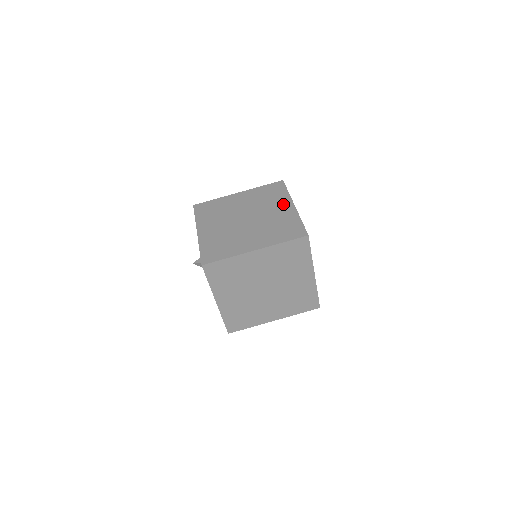
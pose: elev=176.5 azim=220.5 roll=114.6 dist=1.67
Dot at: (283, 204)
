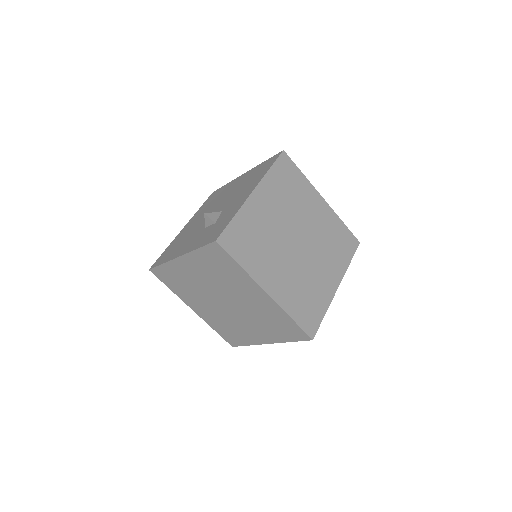
Dot at: (251, 289)
